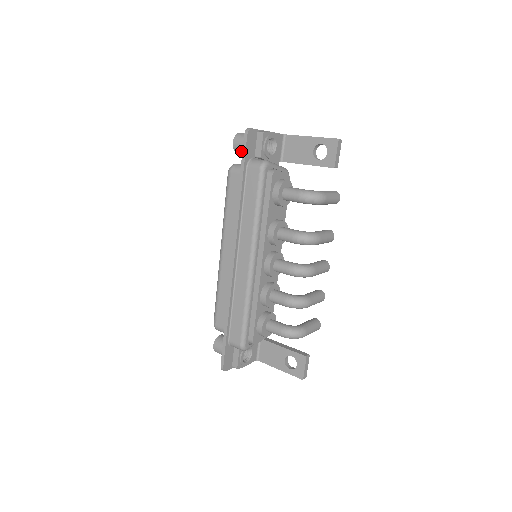
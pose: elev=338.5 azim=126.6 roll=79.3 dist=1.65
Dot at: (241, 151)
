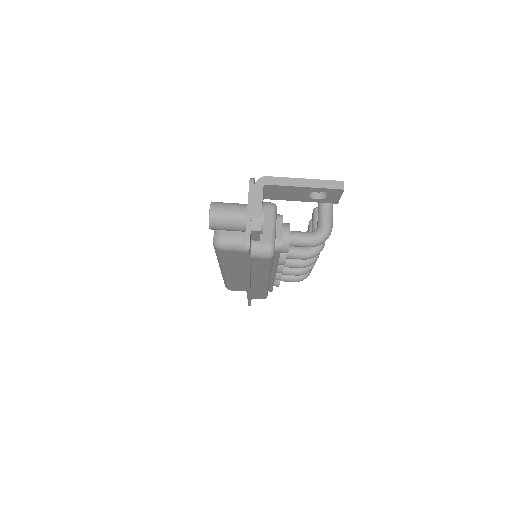
Dot at: occluded
